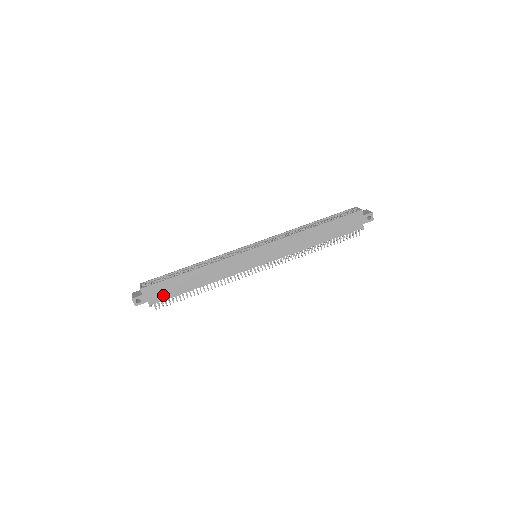
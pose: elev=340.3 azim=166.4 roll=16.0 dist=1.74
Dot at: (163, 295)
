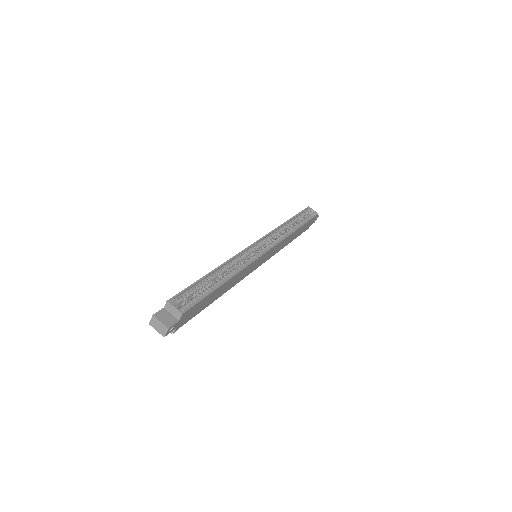
Dot at: (192, 315)
